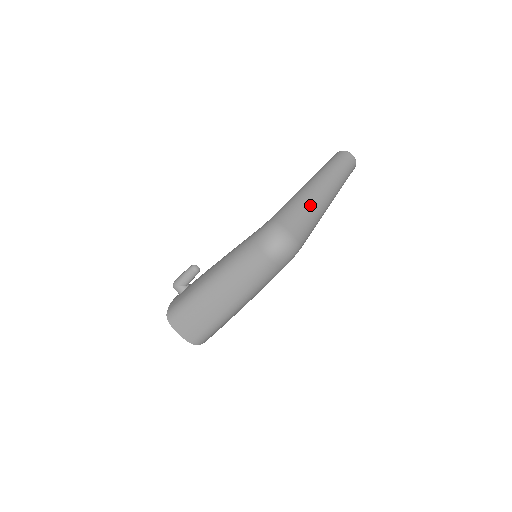
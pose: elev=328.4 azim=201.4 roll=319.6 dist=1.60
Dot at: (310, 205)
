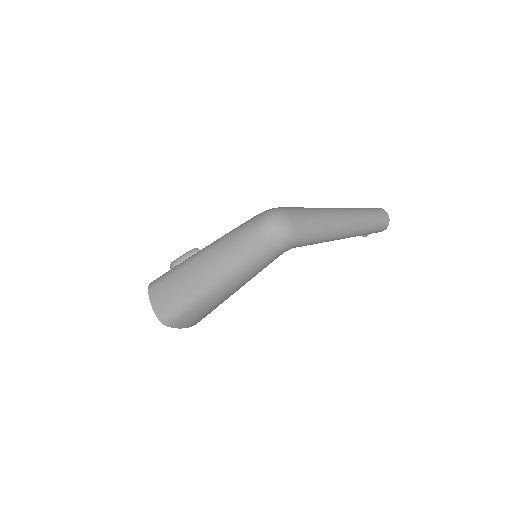
Dot at: (322, 215)
